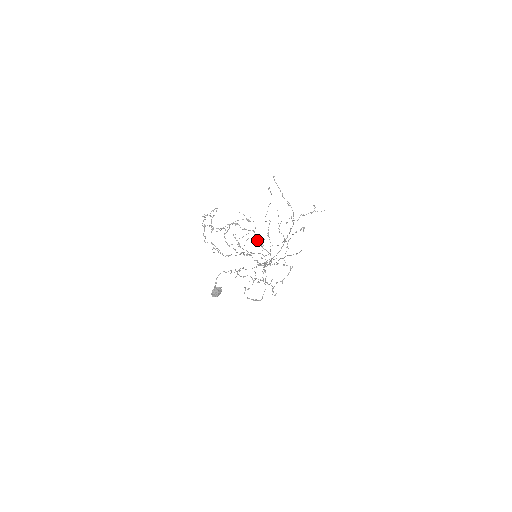
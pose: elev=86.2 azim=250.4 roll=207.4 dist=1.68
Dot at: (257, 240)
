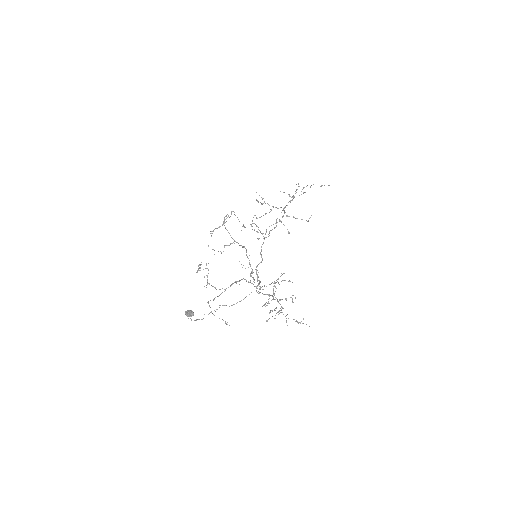
Dot at: (252, 277)
